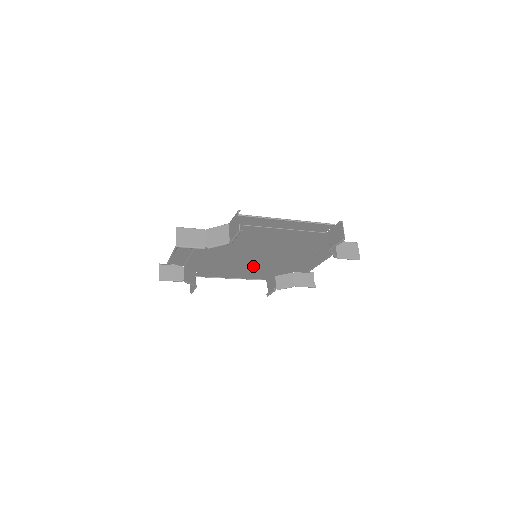
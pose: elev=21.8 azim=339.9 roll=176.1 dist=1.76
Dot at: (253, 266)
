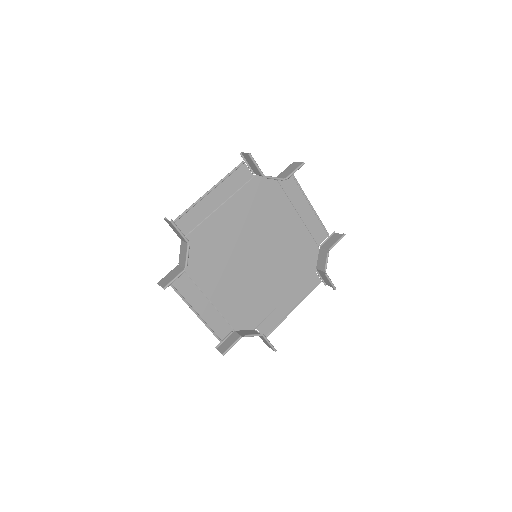
Dot at: (279, 274)
